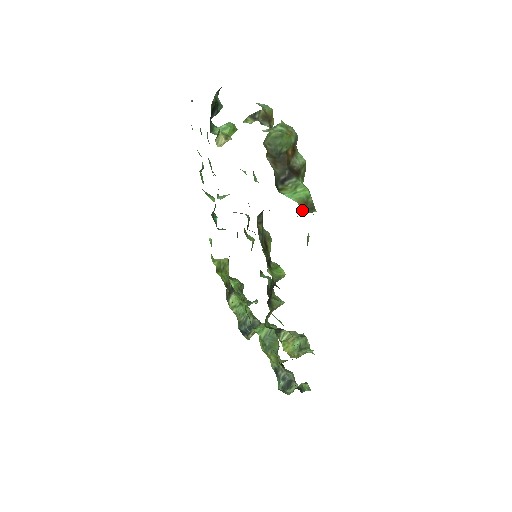
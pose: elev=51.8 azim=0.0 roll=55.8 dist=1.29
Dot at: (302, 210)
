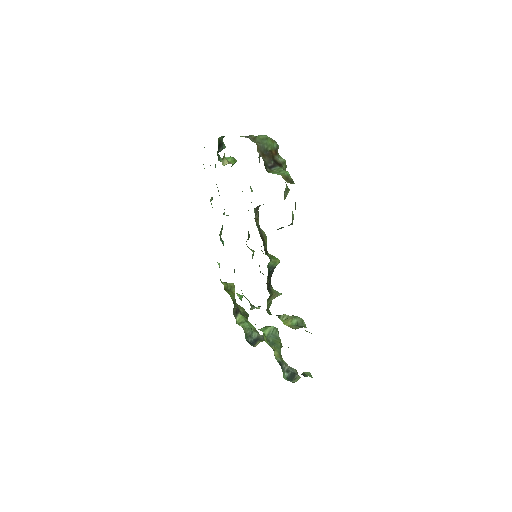
Dot at: (285, 180)
